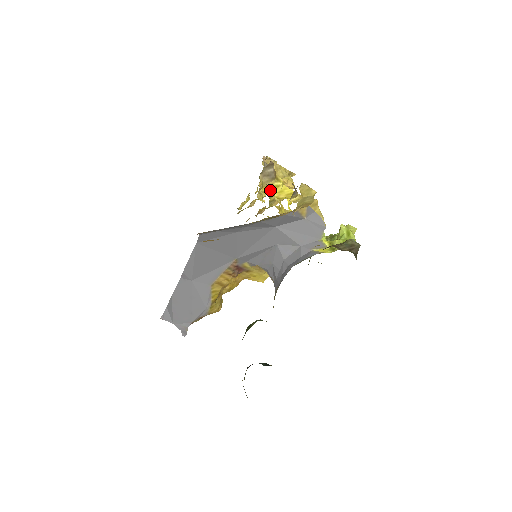
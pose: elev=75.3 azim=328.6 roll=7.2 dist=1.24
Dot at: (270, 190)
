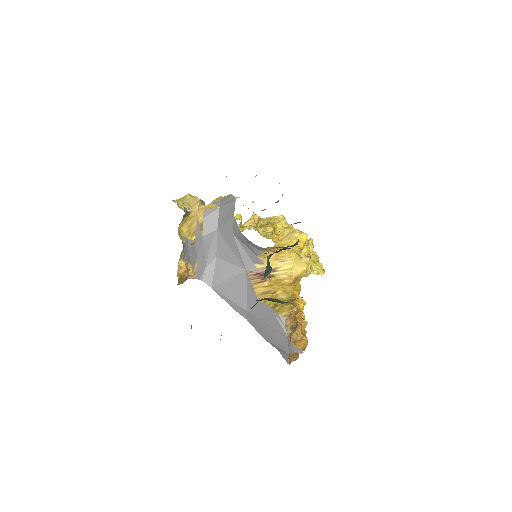
Dot at: occluded
